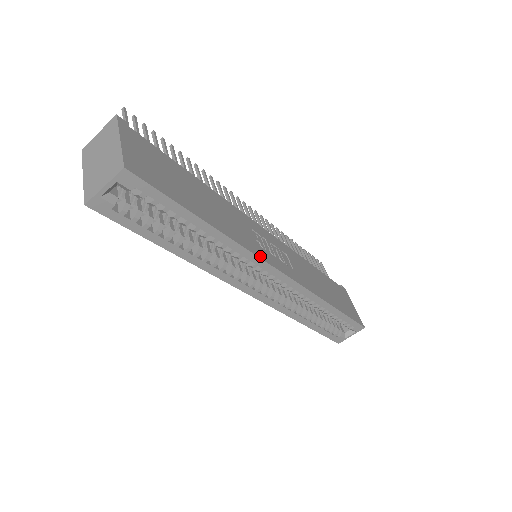
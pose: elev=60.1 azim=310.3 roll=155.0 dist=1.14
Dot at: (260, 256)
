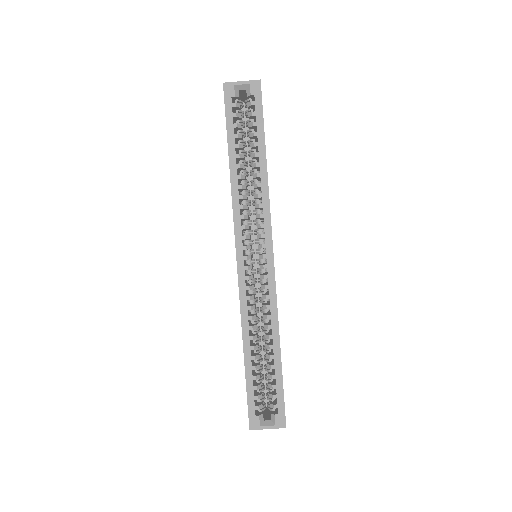
Dot at: occluded
